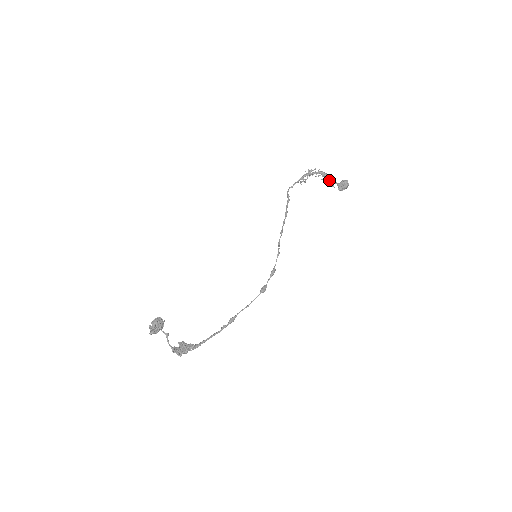
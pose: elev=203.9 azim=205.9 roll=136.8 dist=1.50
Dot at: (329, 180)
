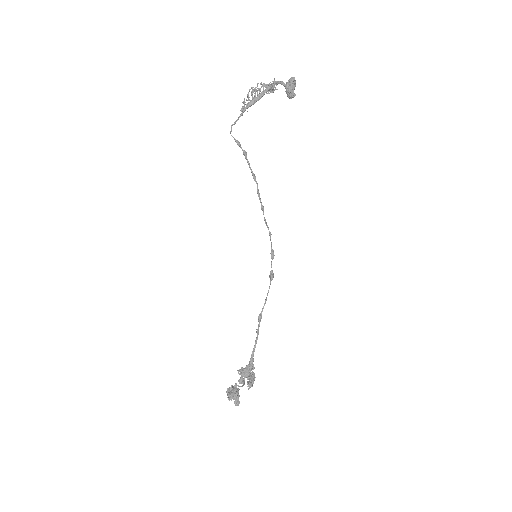
Dot at: (271, 84)
